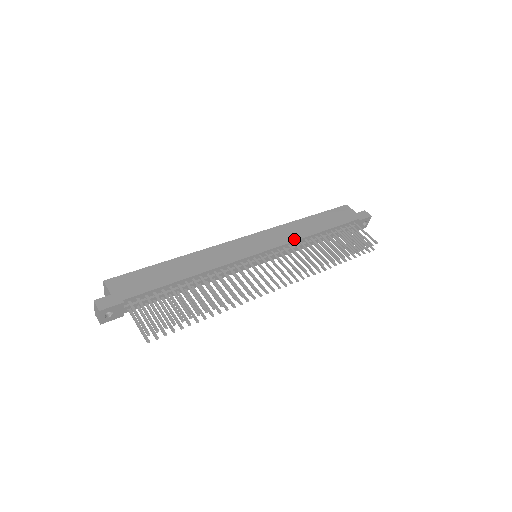
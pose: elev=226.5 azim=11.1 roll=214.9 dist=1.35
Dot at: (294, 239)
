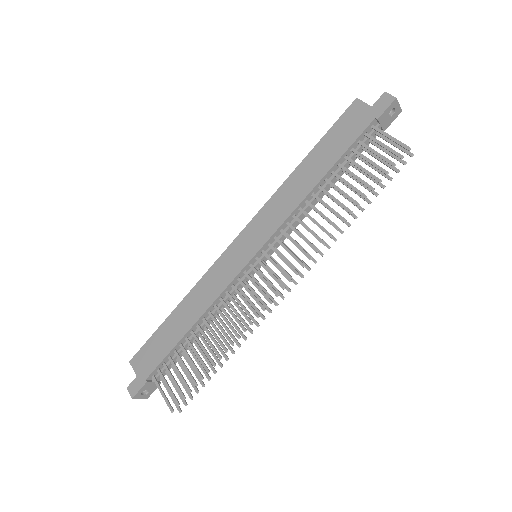
Dot at: (289, 212)
